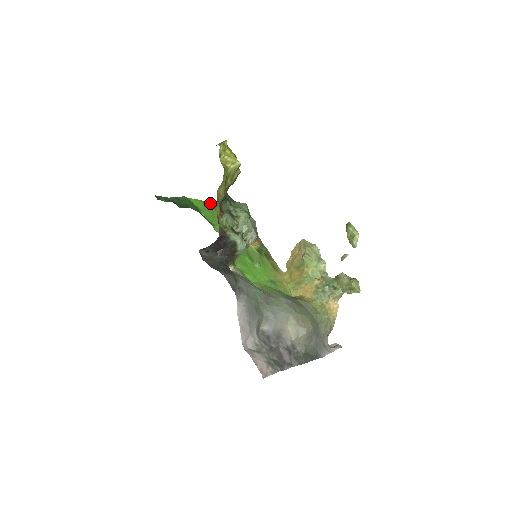
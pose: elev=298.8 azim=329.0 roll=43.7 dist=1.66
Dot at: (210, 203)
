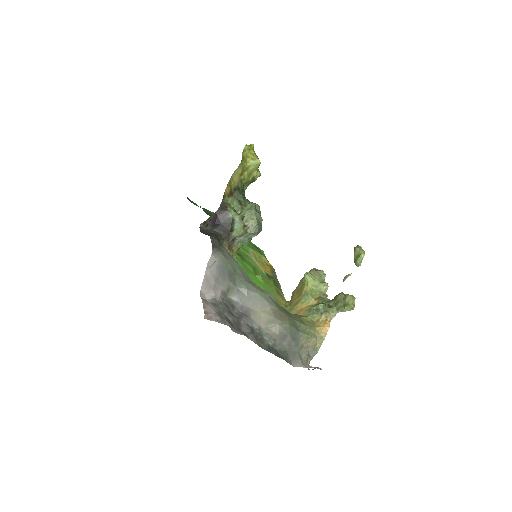
Dot at: occluded
